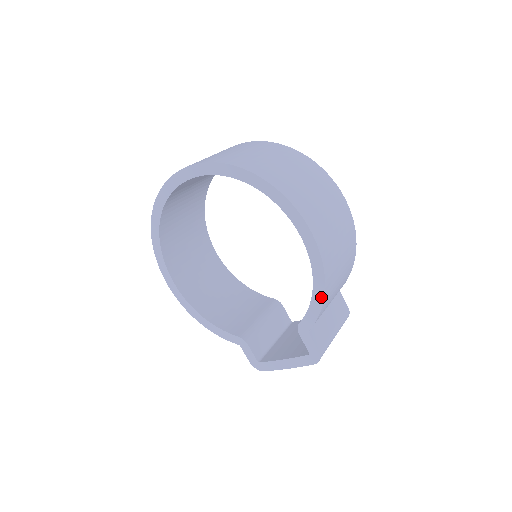
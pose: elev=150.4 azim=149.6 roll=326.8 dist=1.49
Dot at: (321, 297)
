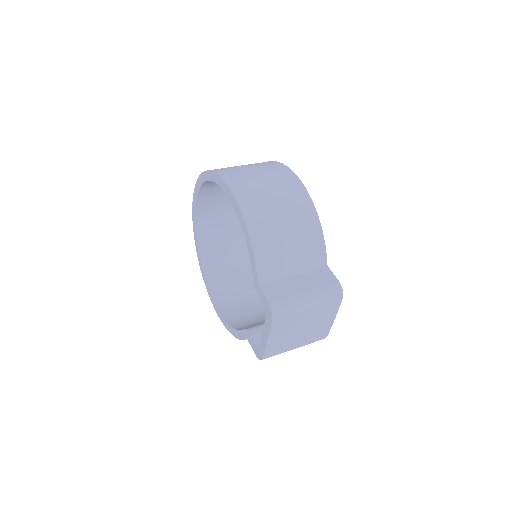
Dot at: (249, 239)
